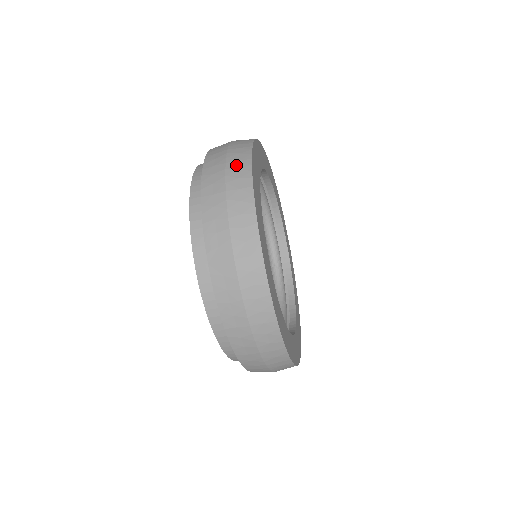
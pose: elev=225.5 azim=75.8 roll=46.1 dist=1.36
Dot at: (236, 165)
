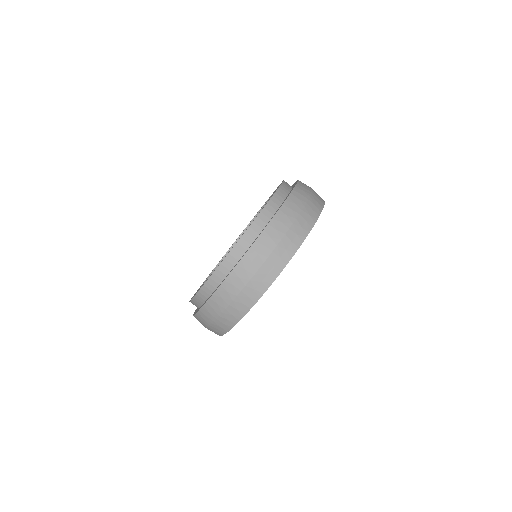
Dot at: occluded
